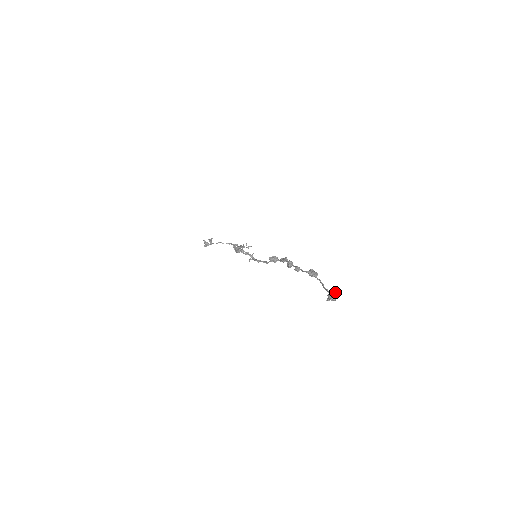
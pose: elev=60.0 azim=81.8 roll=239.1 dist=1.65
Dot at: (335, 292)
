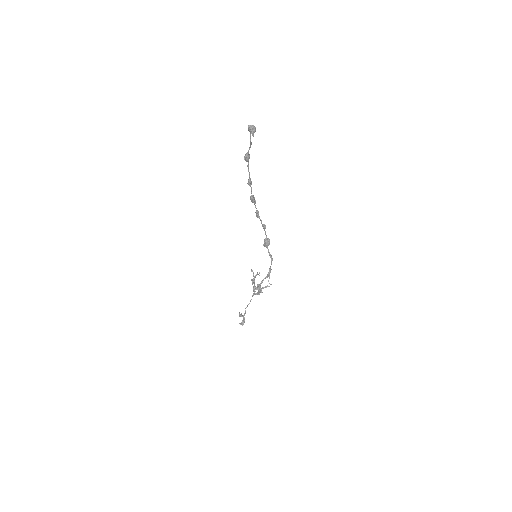
Dot at: occluded
